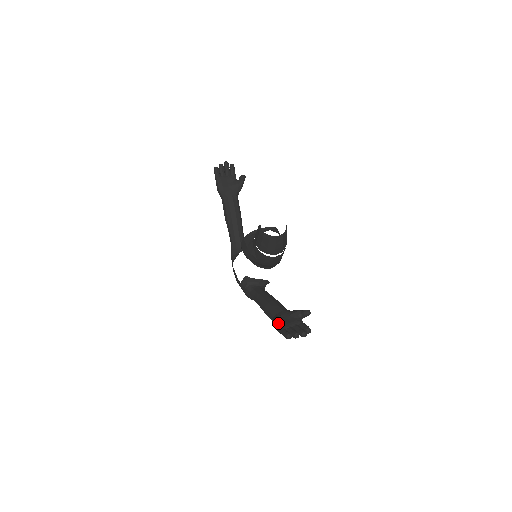
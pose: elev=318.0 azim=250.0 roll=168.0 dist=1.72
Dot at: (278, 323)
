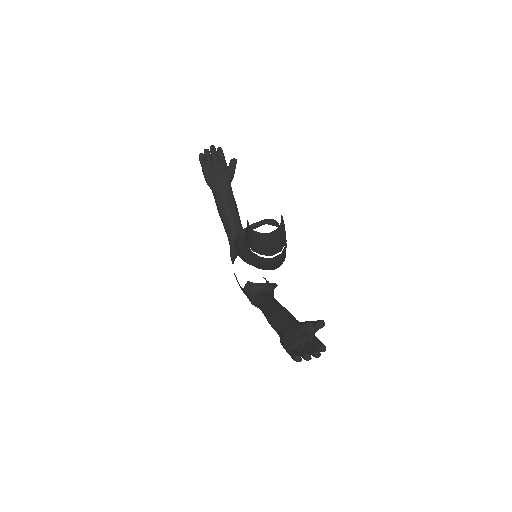
Dot at: (285, 341)
